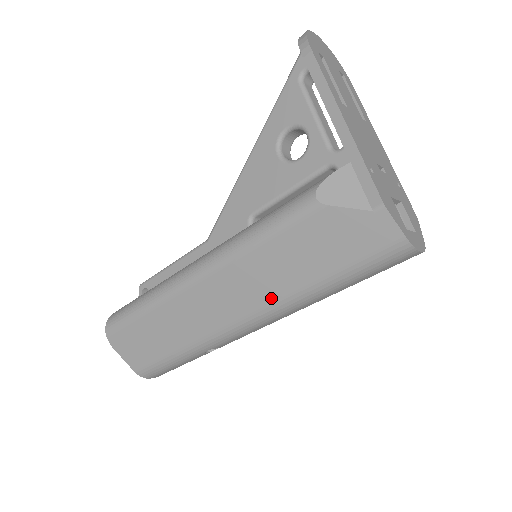
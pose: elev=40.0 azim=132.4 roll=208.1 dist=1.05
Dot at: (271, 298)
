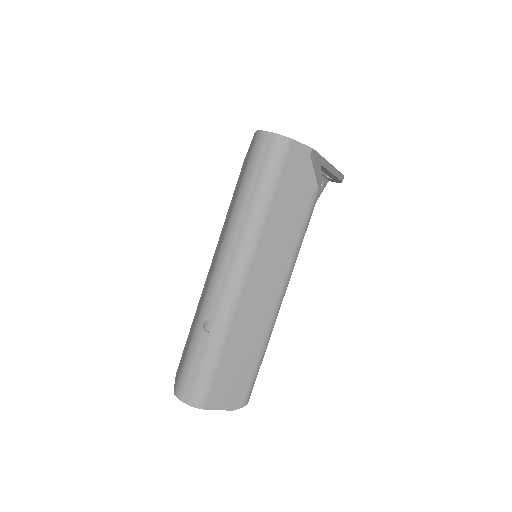
Dot at: (224, 233)
